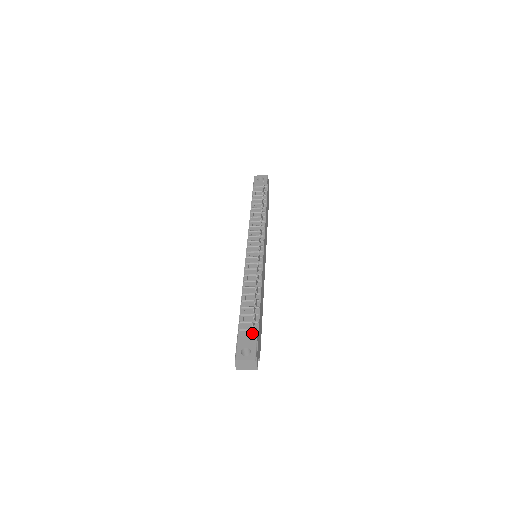
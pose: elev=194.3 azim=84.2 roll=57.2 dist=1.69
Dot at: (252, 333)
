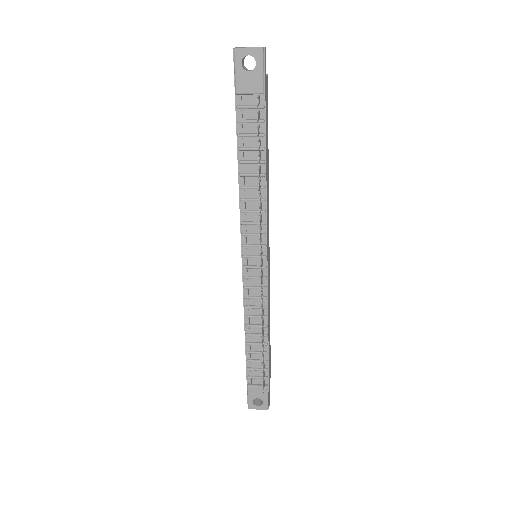
Dot at: (262, 381)
